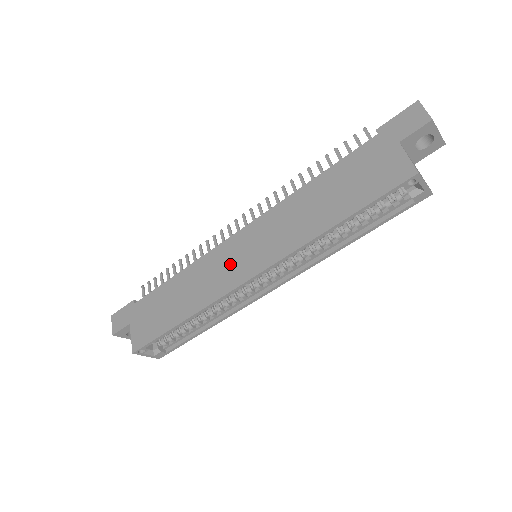
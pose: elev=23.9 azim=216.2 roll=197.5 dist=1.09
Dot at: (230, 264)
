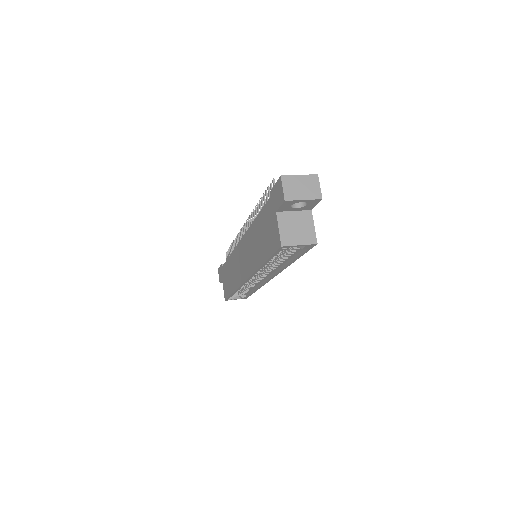
Dot at: (240, 264)
